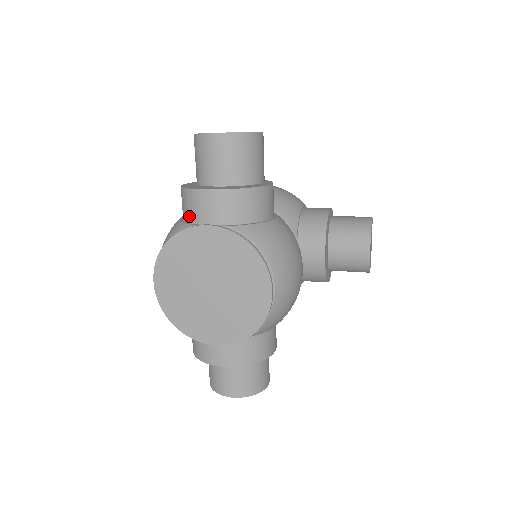
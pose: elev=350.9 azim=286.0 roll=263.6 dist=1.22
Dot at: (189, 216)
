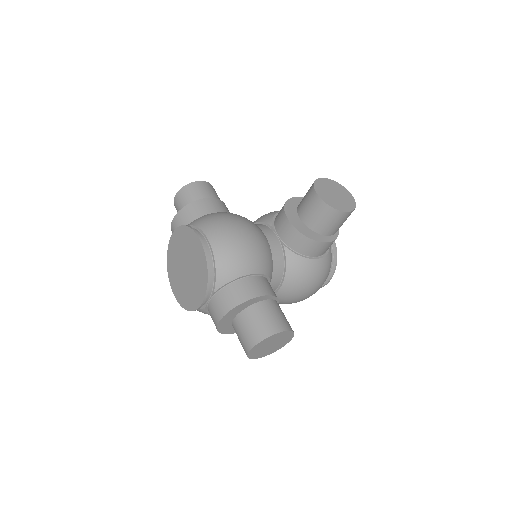
Dot at: occluded
